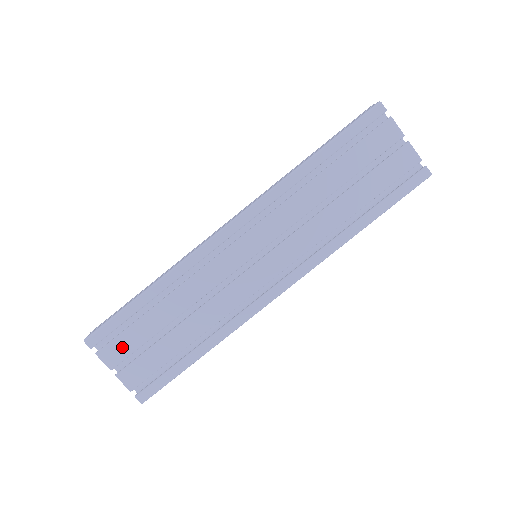
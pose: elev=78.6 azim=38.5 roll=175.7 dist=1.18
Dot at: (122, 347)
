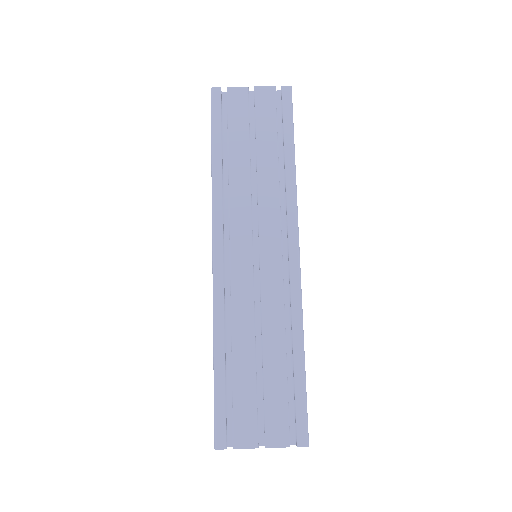
Dot at: (245, 421)
